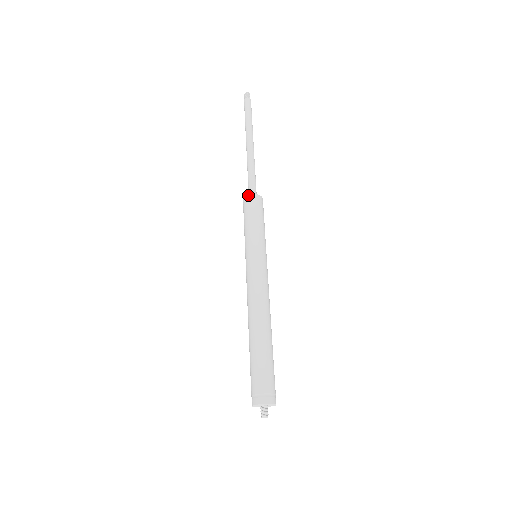
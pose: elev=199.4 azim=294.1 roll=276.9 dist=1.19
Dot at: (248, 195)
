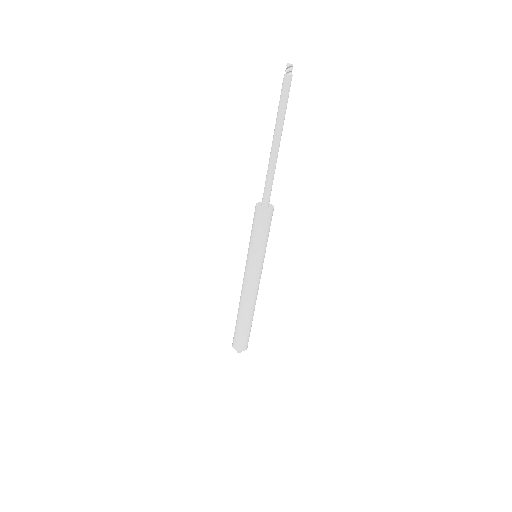
Dot at: (265, 210)
